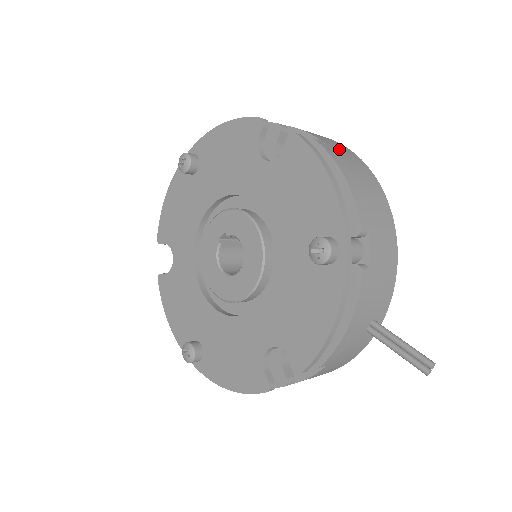
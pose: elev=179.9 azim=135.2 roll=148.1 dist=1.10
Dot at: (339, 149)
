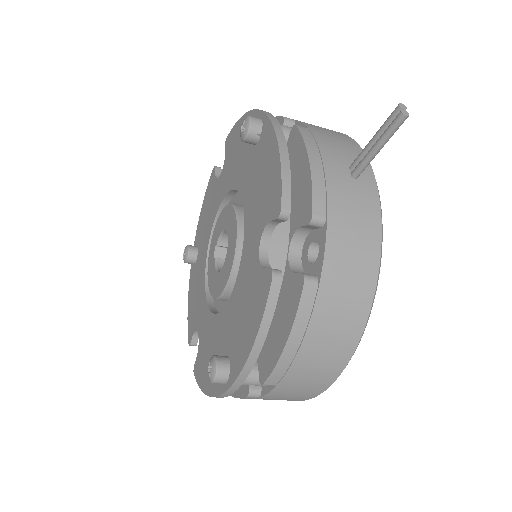
Dot at: occluded
